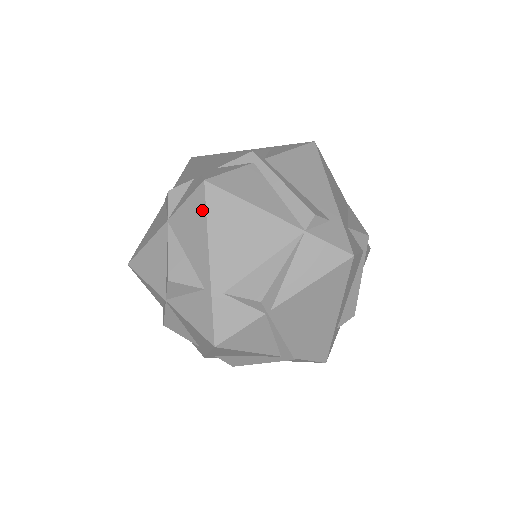
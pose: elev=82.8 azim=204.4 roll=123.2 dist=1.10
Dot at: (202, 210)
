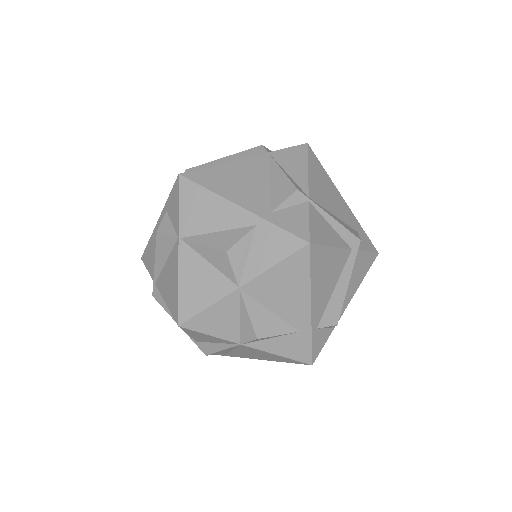
Dot at: (197, 189)
